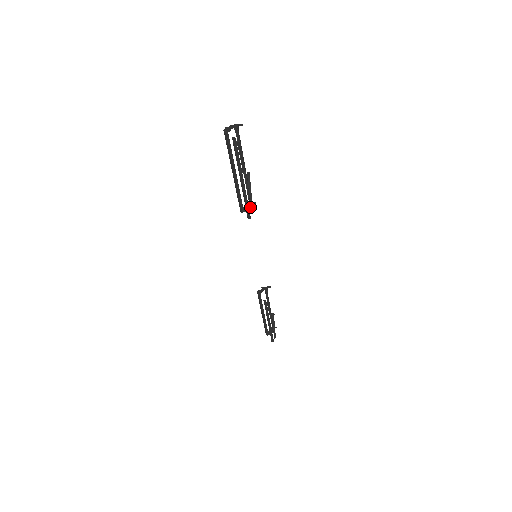
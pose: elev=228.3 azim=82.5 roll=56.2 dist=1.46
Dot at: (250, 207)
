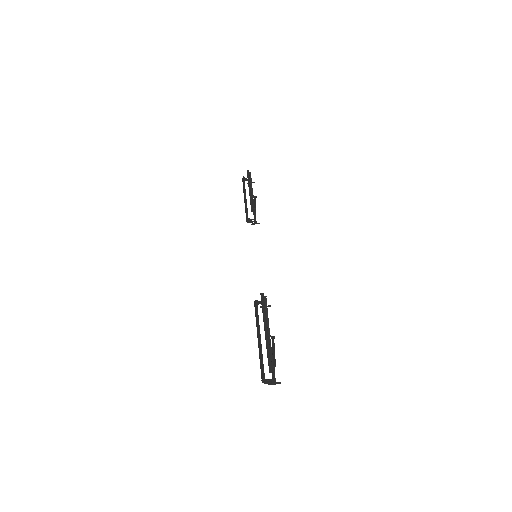
Dot at: (254, 207)
